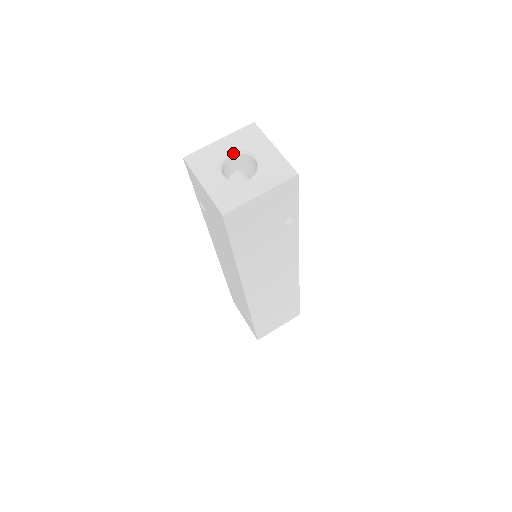
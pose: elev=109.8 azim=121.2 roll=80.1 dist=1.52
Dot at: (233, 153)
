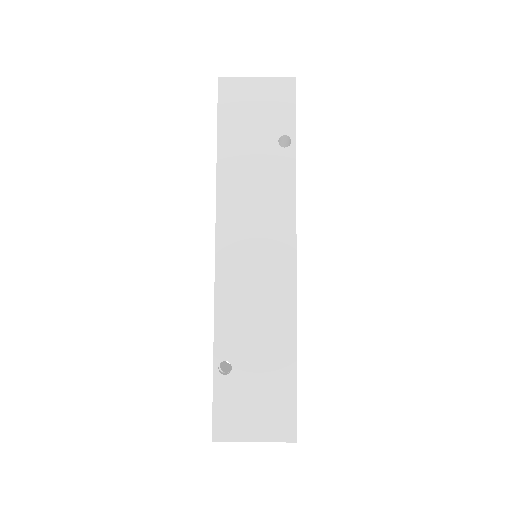
Dot at: occluded
